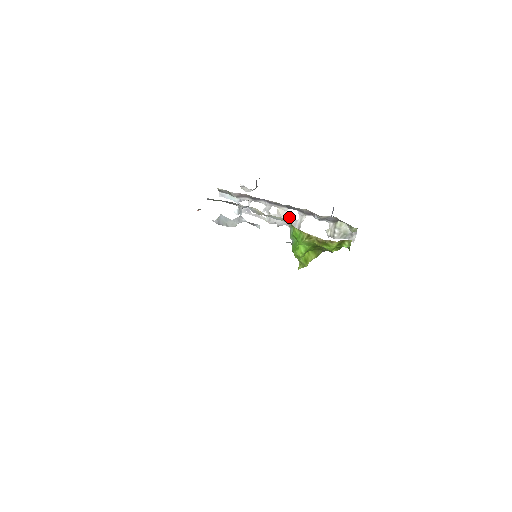
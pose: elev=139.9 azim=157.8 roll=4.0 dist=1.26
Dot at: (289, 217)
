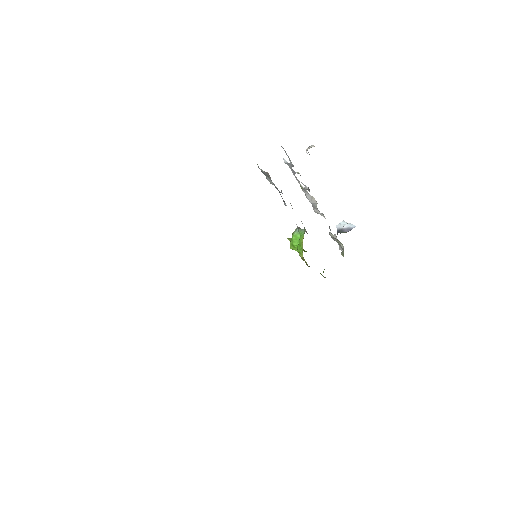
Dot at: (316, 205)
